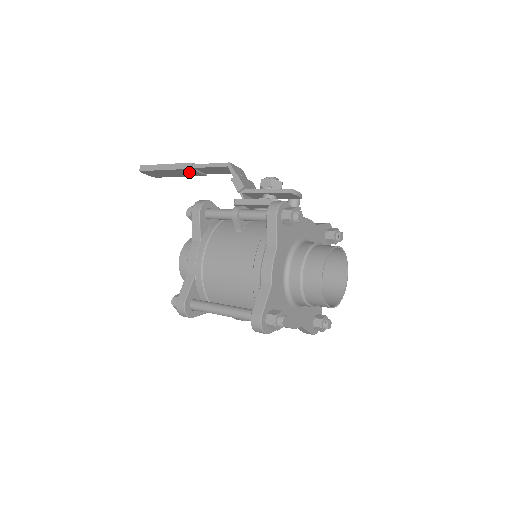
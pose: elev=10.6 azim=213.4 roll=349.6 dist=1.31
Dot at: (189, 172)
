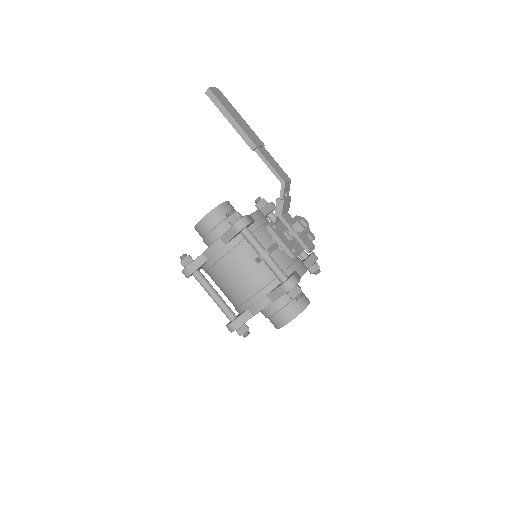
Dot at: occluded
